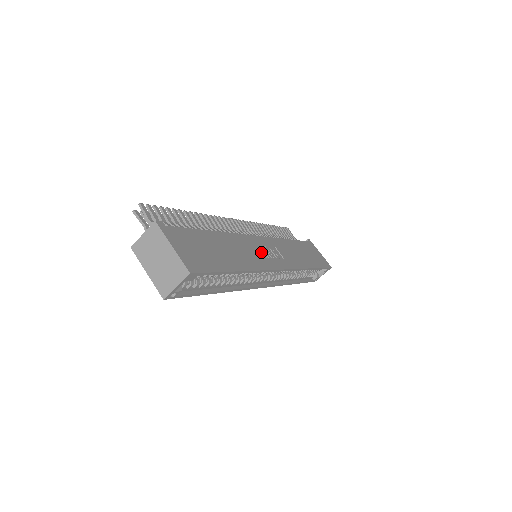
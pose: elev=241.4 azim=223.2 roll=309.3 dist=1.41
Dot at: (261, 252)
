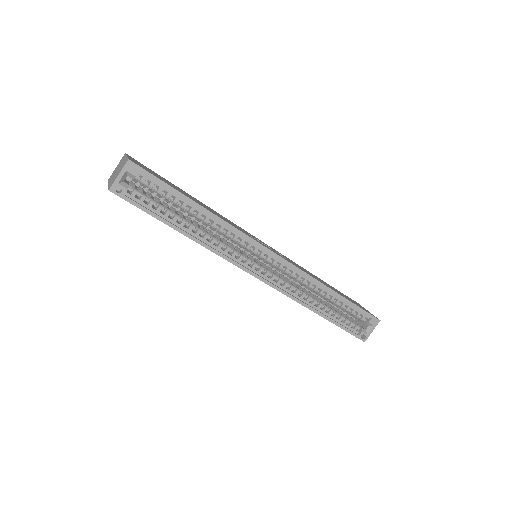
Dot at: (251, 236)
